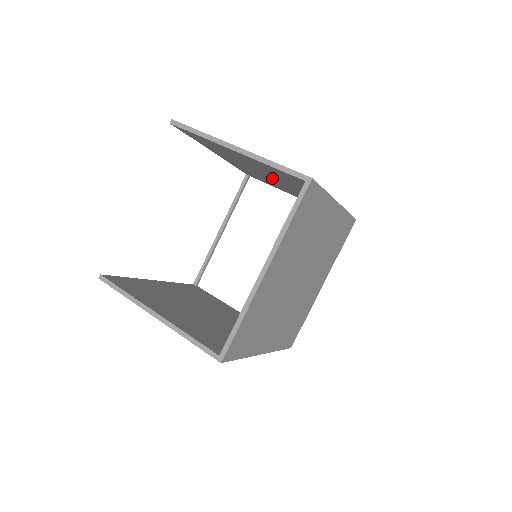
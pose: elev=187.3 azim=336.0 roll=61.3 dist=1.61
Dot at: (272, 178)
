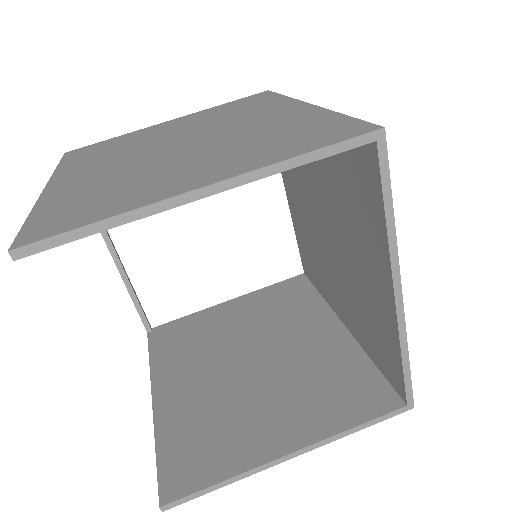
Dot at: occluded
